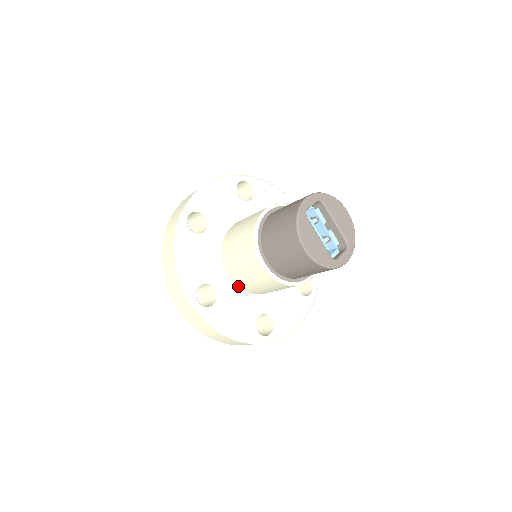
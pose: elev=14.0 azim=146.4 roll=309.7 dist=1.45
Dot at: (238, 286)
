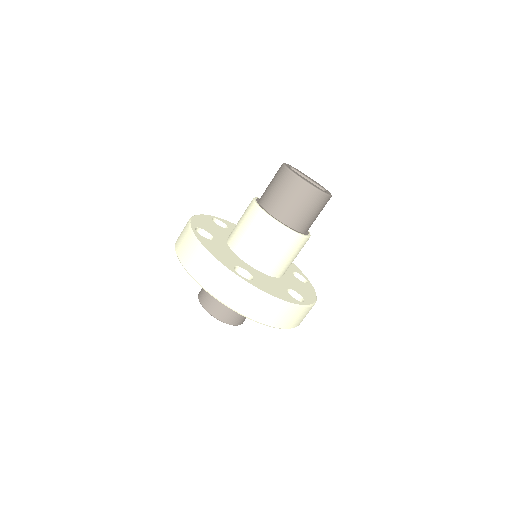
Dot at: (259, 271)
